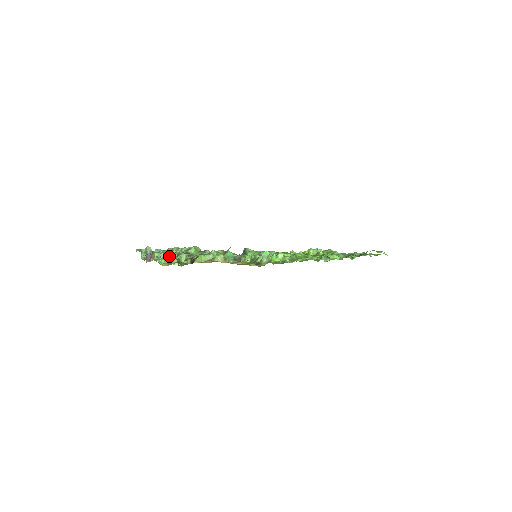
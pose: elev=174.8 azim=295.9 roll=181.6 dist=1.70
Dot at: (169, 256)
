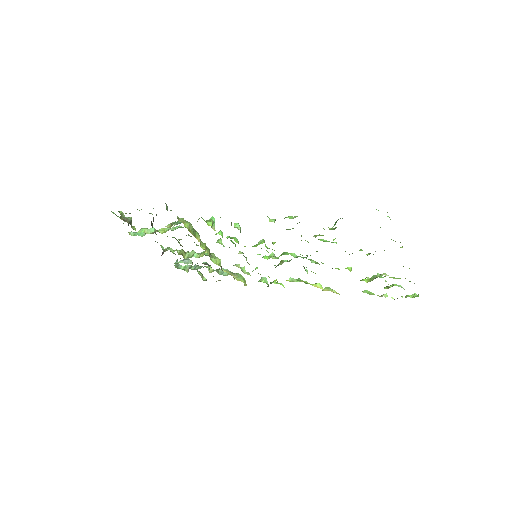
Dot at: occluded
